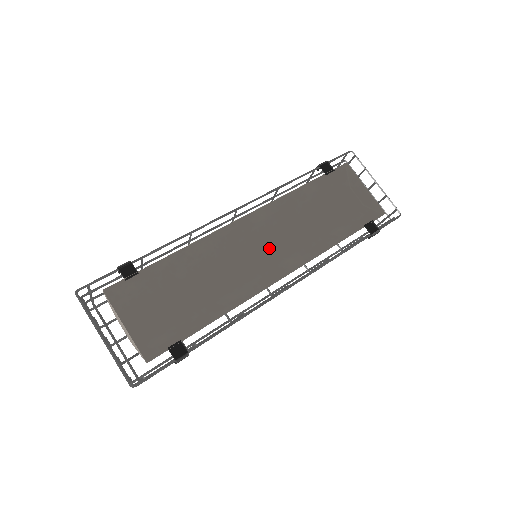
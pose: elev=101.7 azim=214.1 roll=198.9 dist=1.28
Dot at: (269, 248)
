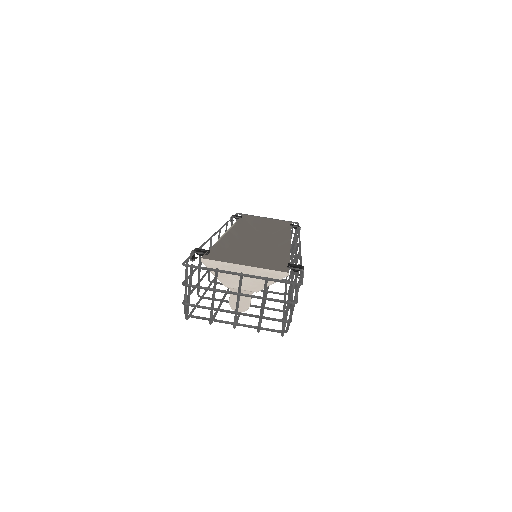
Dot at: (258, 250)
